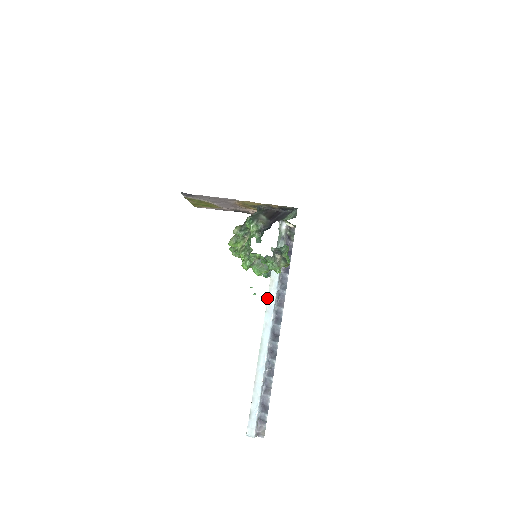
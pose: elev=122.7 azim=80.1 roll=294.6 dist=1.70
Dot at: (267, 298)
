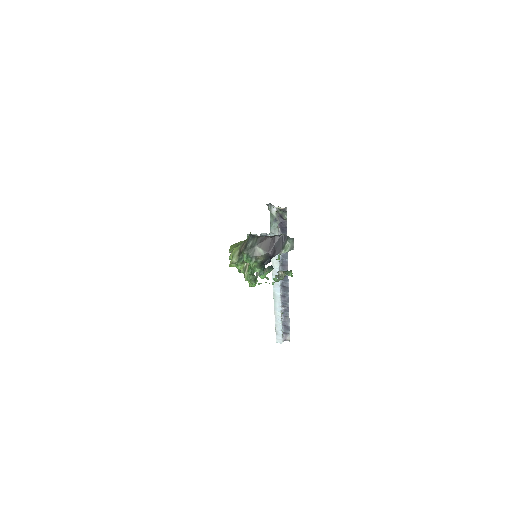
Dot at: occluded
